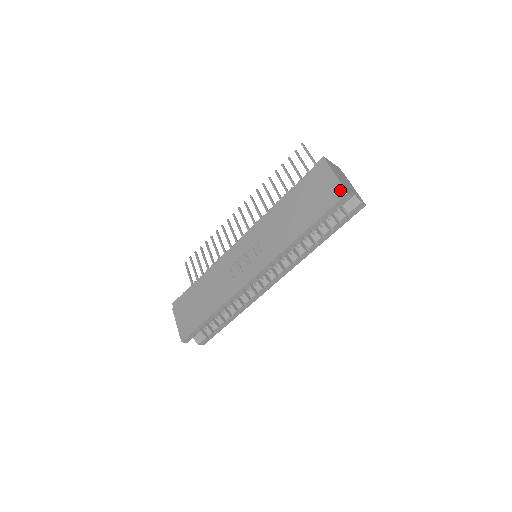
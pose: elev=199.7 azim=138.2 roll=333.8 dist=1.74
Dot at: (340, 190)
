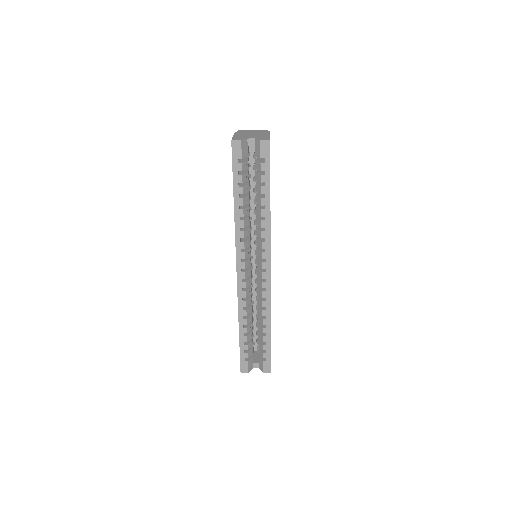
Dot at: occluded
